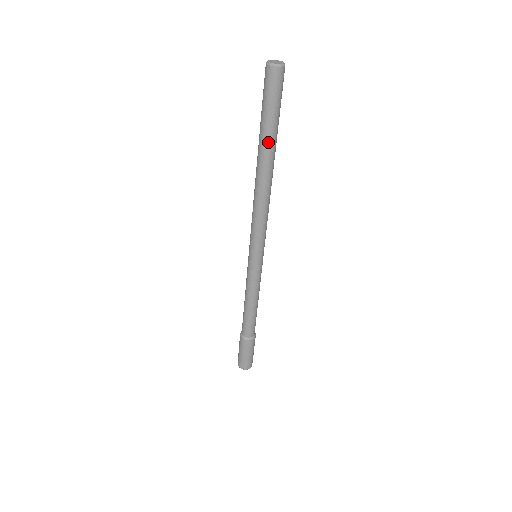
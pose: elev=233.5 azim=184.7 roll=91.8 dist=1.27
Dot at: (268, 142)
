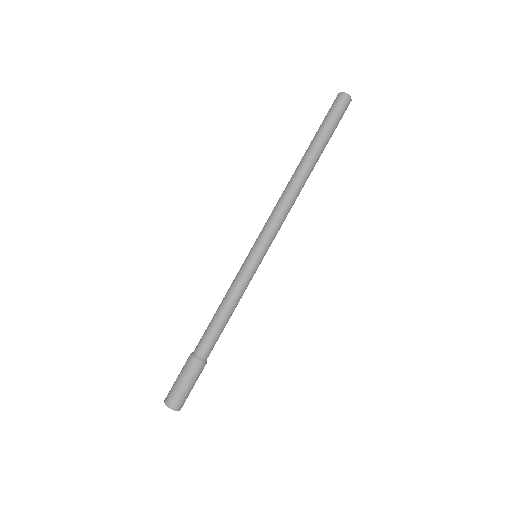
Dot at: (313, 144)
